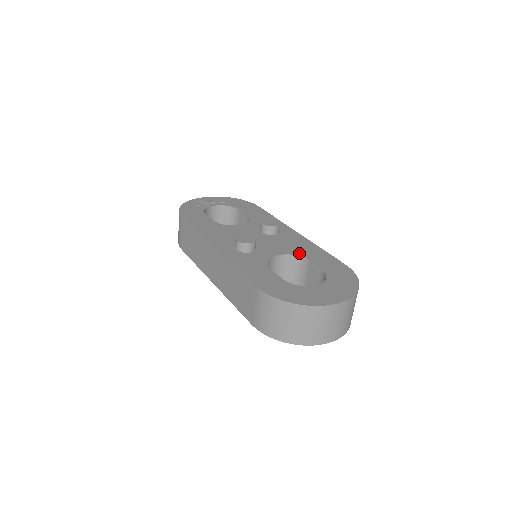
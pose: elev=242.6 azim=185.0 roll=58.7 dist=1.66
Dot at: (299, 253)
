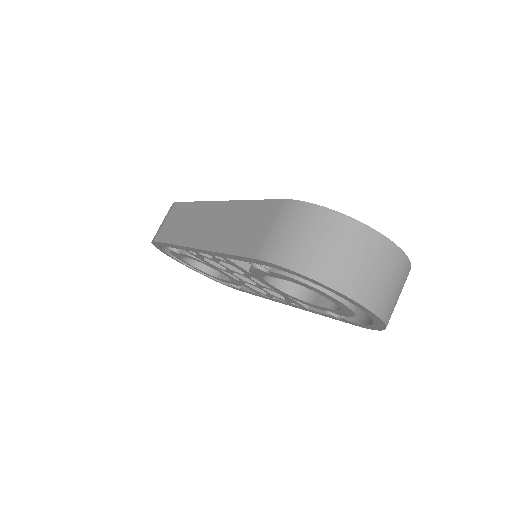
Dot at: occluded
